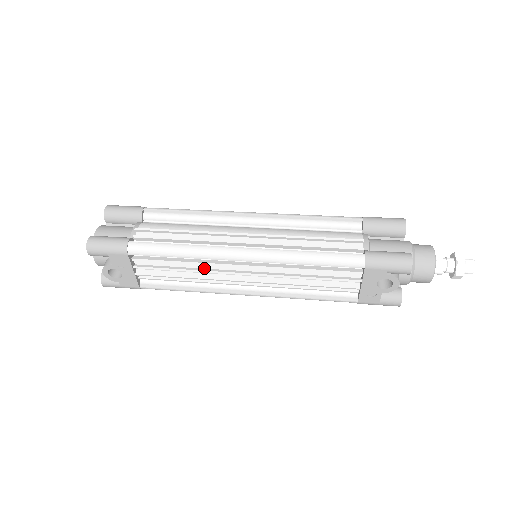
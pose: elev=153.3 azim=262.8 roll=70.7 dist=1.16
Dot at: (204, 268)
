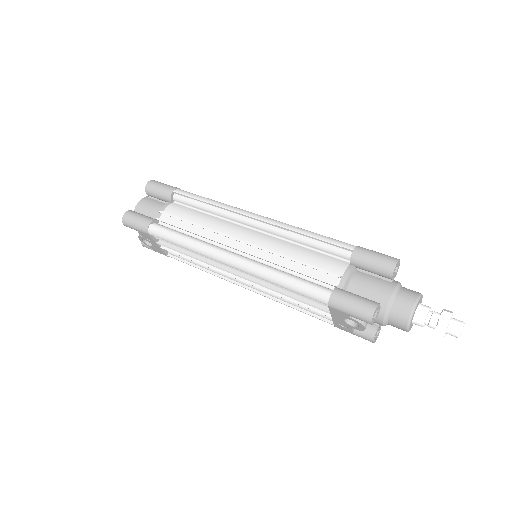
Dot at: occluded
